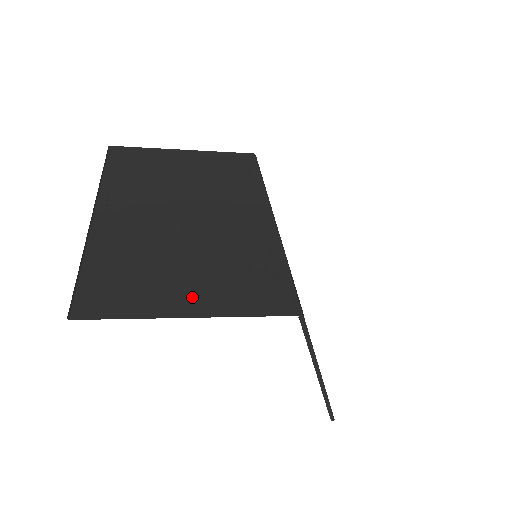
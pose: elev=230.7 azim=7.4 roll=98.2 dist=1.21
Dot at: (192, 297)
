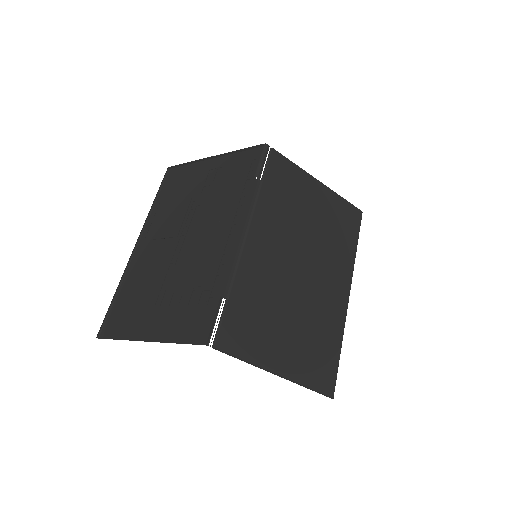
Dot at: (155, 323)
